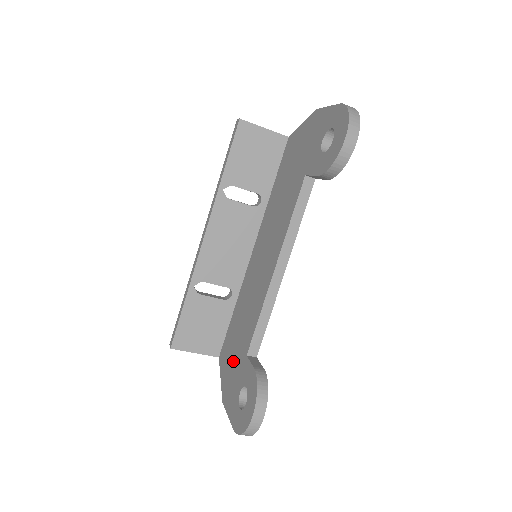
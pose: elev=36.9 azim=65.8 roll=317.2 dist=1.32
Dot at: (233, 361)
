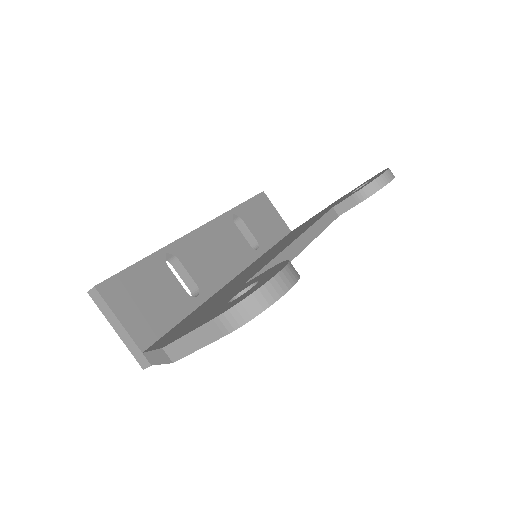
Dot at: (199, 314)
